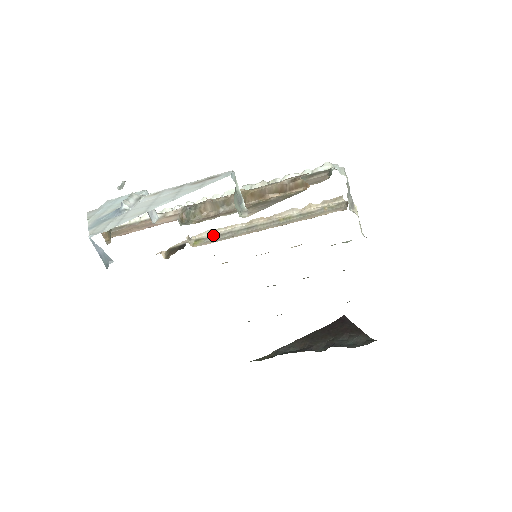
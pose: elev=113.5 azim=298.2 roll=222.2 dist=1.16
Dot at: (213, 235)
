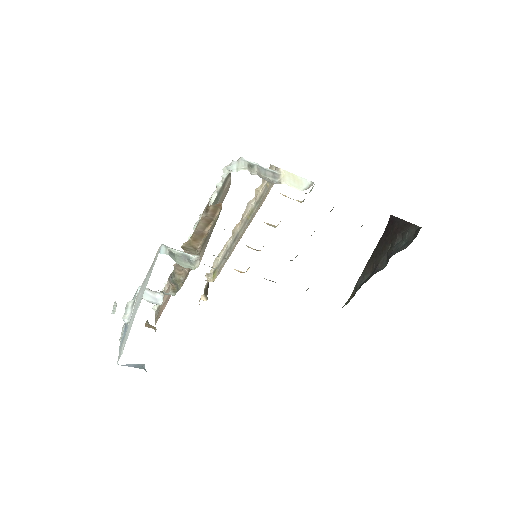
Dot at: (220, 261)
